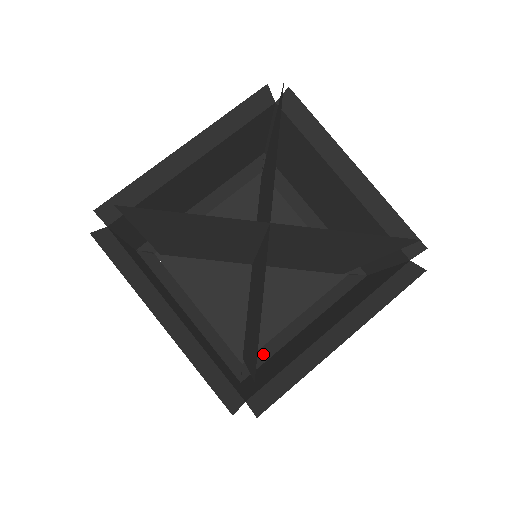
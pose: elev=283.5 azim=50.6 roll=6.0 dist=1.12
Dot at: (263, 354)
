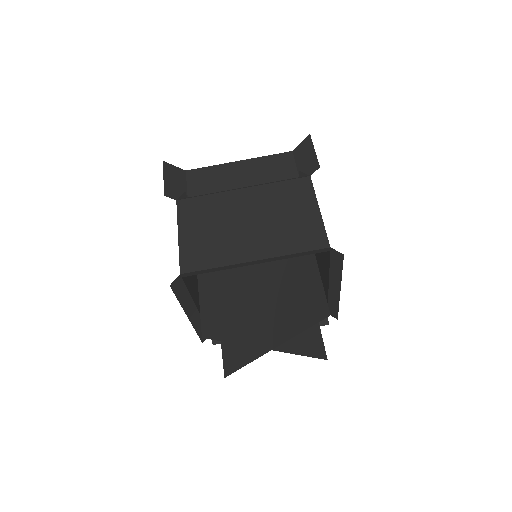
Dot at: occluded
